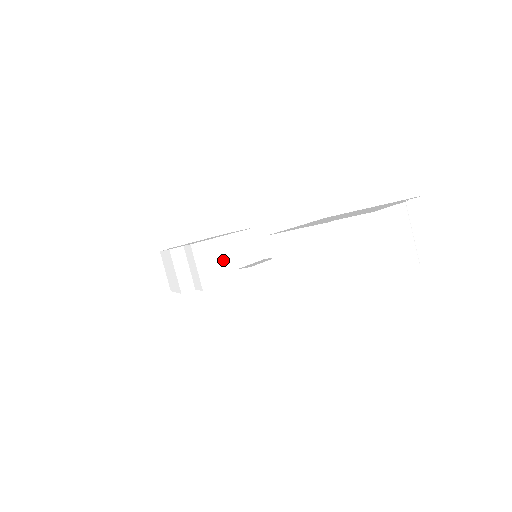
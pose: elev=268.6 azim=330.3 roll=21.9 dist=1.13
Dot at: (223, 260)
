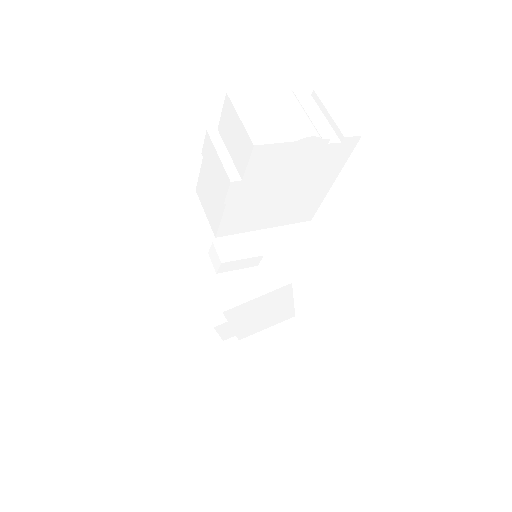
Dot at: (241, 279)
